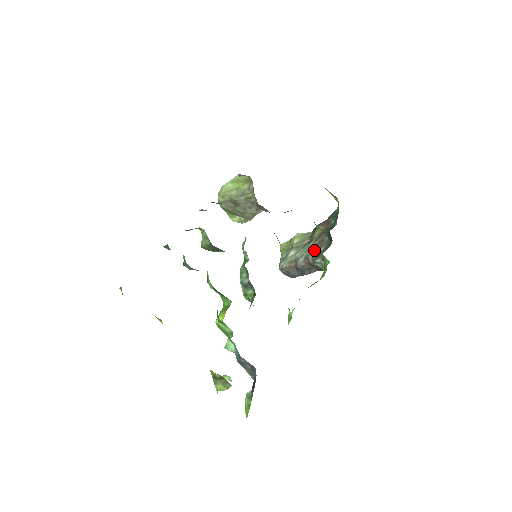
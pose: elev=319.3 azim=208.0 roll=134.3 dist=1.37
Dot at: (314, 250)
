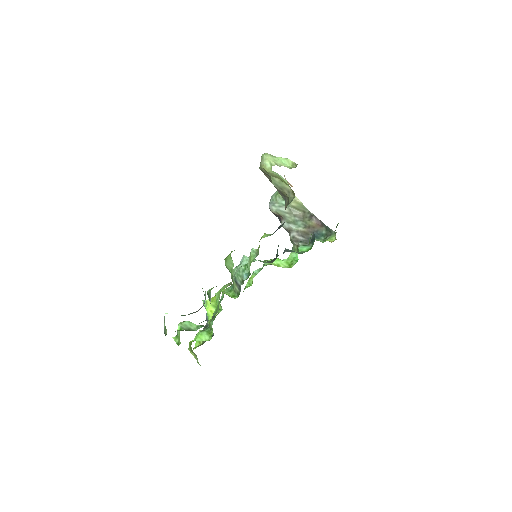
Dot at: (298, 234)
